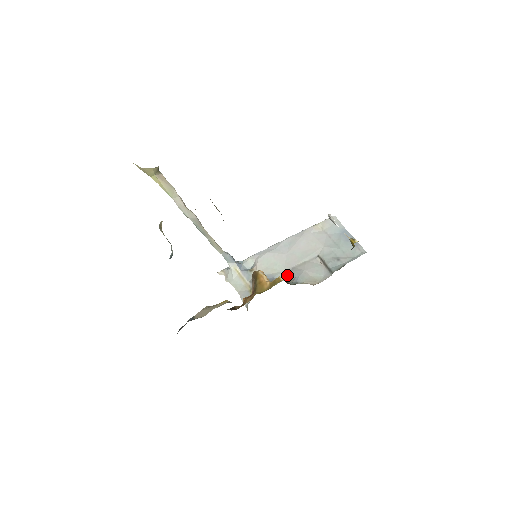
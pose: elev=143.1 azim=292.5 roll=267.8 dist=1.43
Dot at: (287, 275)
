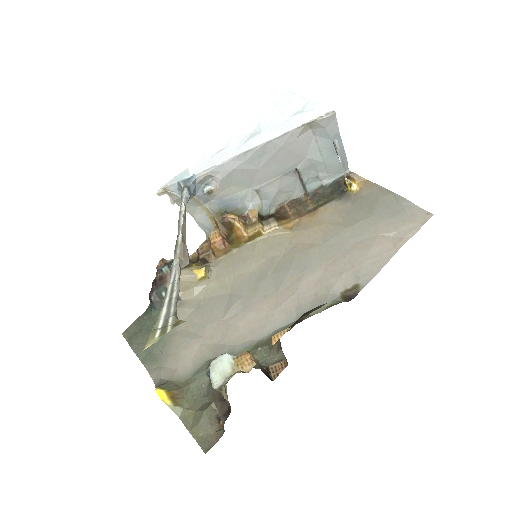
Dot at: (255, 193)
